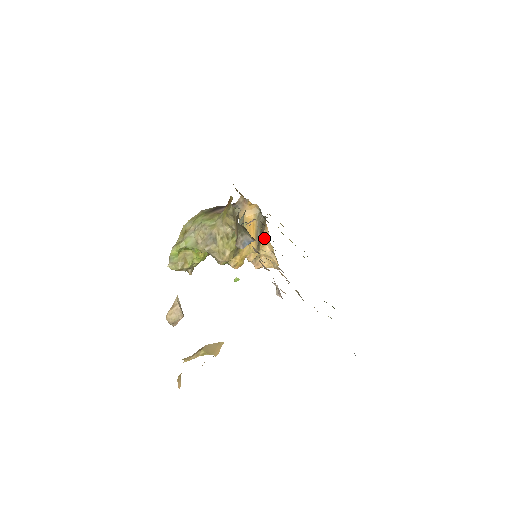
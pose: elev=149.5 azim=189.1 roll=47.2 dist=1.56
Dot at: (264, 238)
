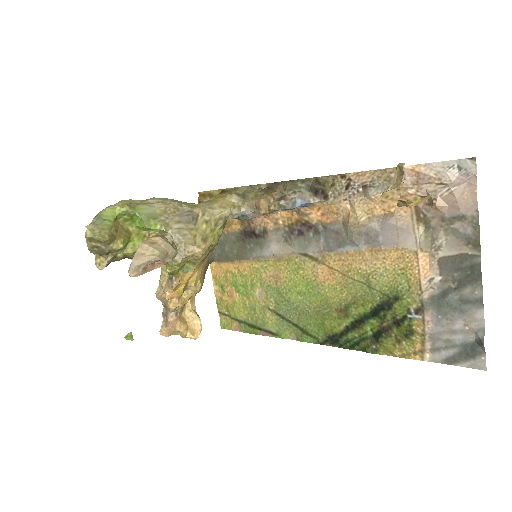
Dot at: occluded
